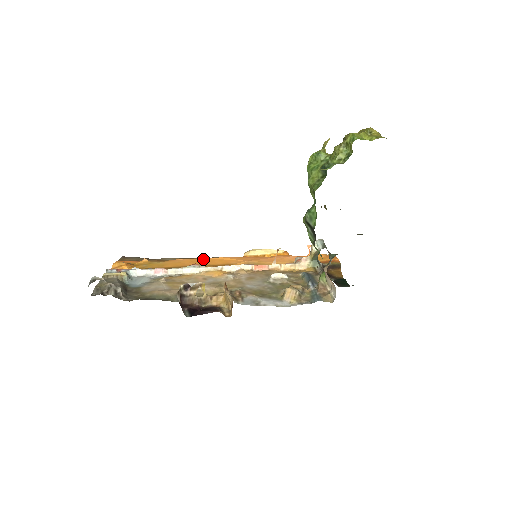
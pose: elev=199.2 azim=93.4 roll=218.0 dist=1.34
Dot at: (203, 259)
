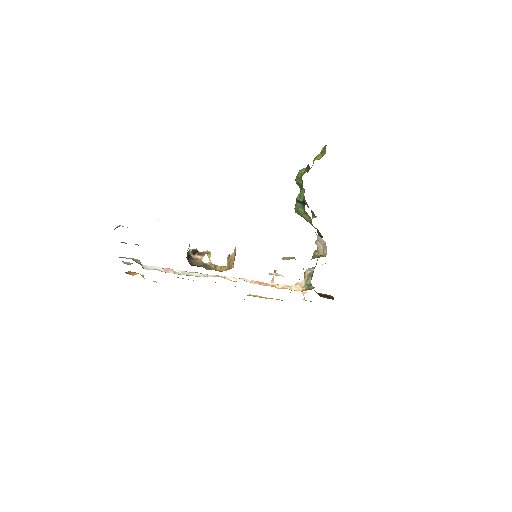
Dot at: occluded
